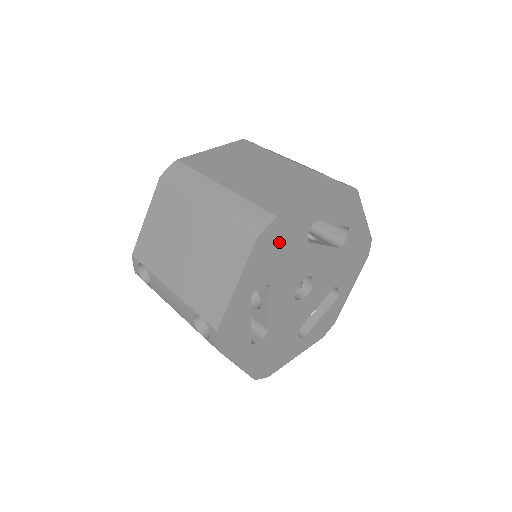
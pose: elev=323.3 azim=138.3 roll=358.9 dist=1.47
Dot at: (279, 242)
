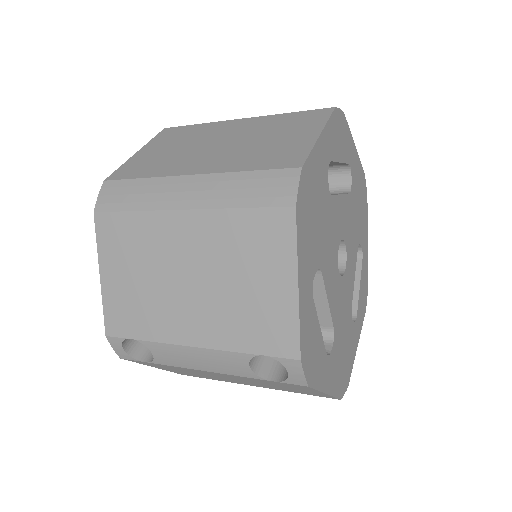
Dot at: (312, 204)
